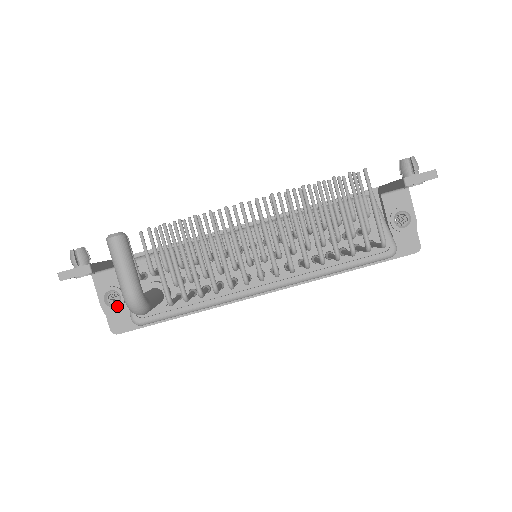
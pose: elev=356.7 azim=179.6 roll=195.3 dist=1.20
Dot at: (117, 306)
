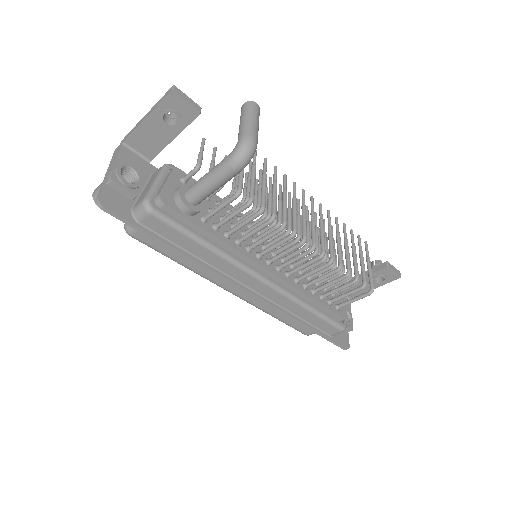
Dot at: (130, 183)
